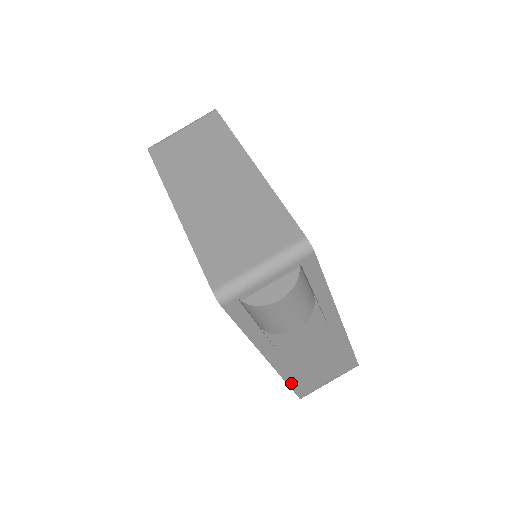
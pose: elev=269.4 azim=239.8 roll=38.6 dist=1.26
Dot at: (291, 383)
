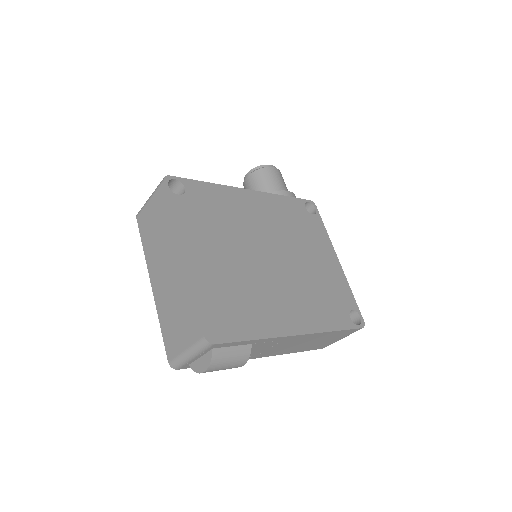
Dot at: (299, 351)
